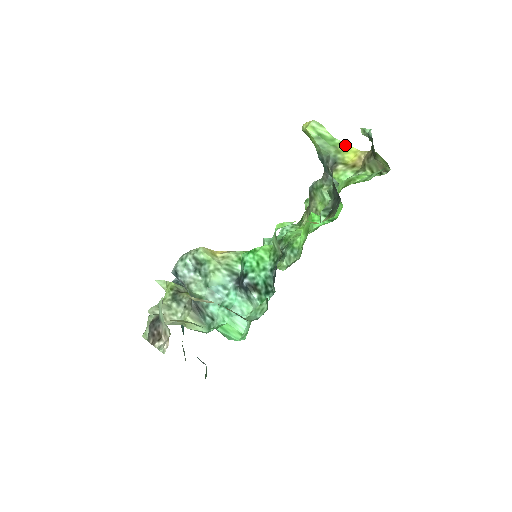
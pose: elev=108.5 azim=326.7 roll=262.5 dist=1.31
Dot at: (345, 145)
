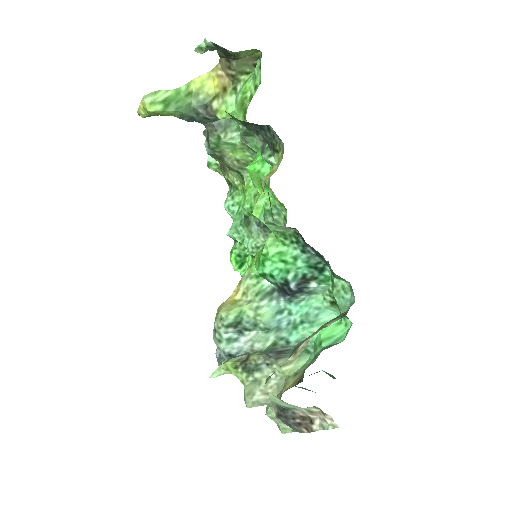
Dot at: (193, 82)
